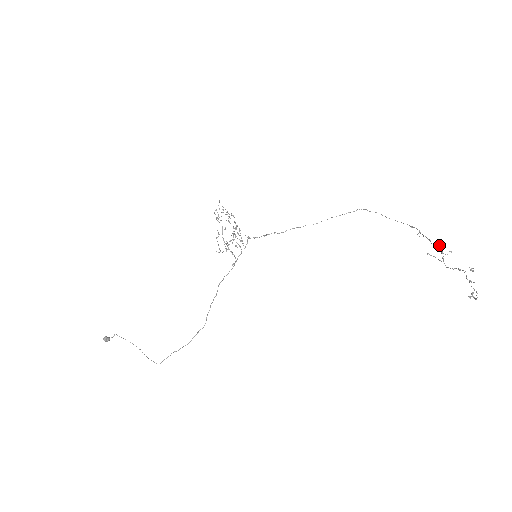
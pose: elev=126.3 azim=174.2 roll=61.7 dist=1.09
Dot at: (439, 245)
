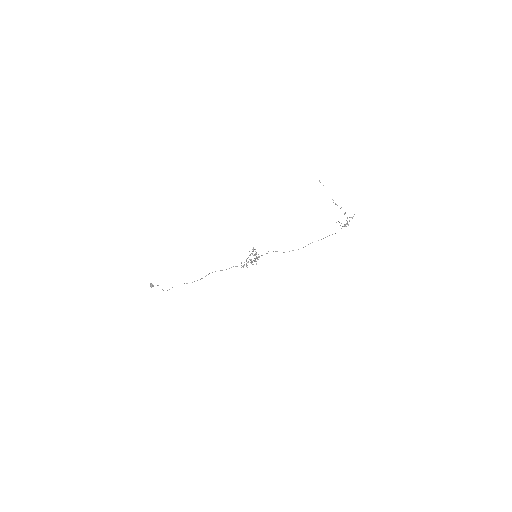
Dot at: (348, 224)
